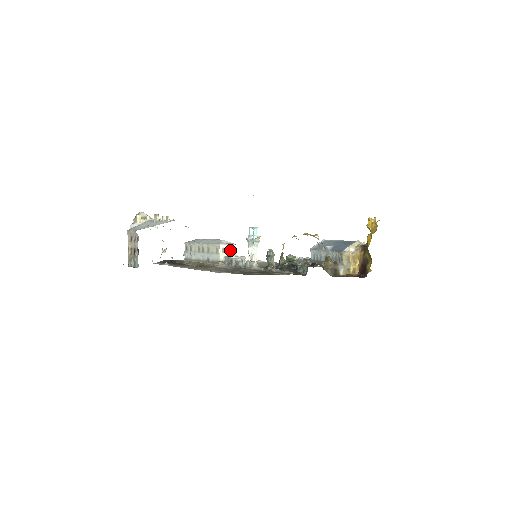
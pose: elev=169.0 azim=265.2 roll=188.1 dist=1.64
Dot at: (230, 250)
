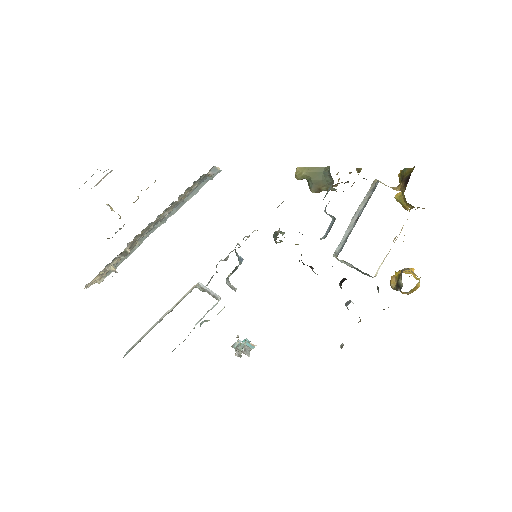
Dot at: (212, 295)
